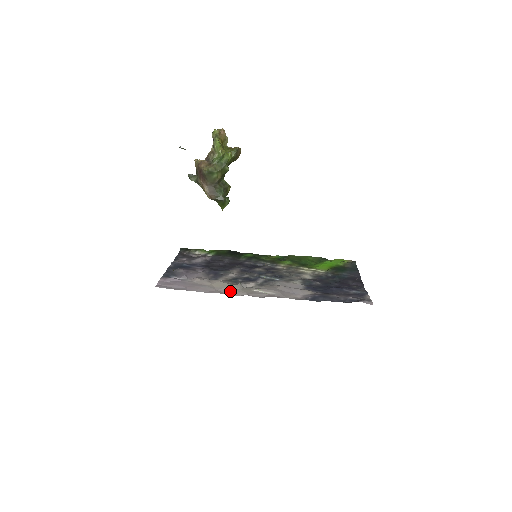
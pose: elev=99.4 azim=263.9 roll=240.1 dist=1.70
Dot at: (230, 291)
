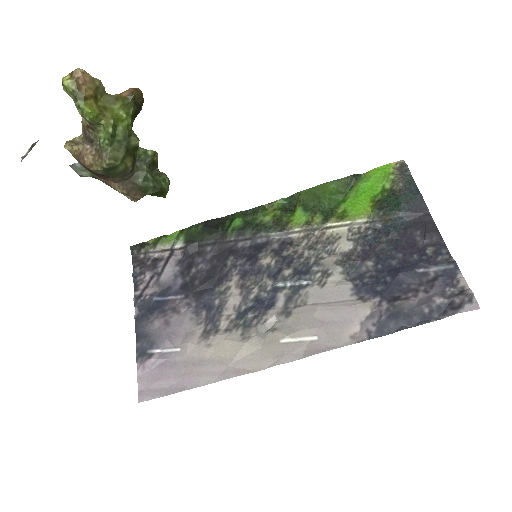
Dot at: (248, 360)
